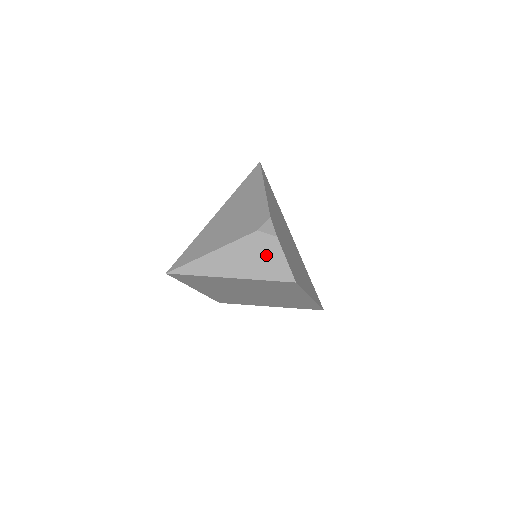
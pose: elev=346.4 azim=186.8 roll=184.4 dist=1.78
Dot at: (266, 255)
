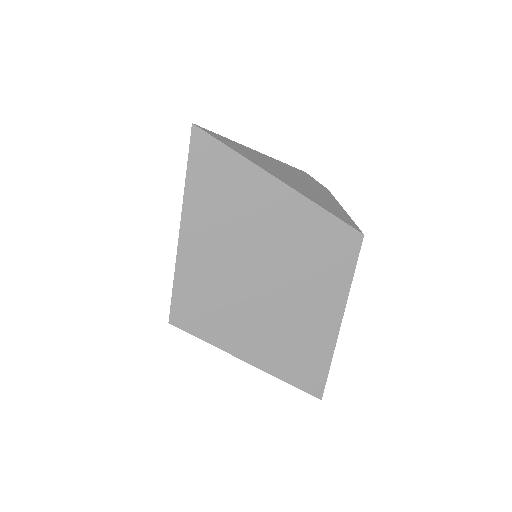
Dot at: (321, 193)
